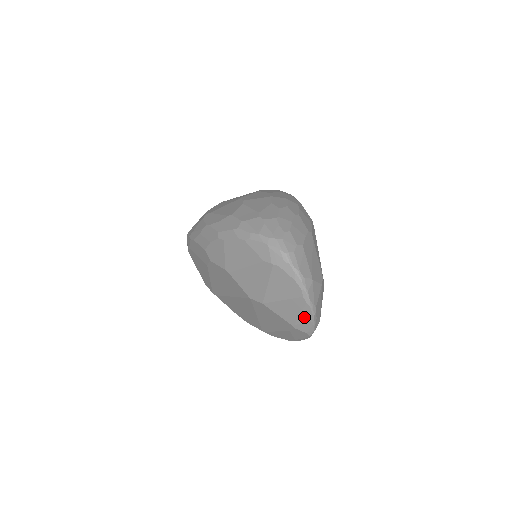
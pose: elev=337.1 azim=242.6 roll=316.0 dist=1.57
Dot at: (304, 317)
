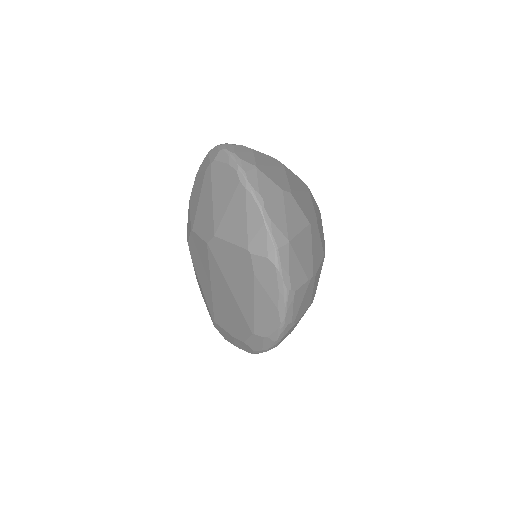
Dot at: (252, 221)
